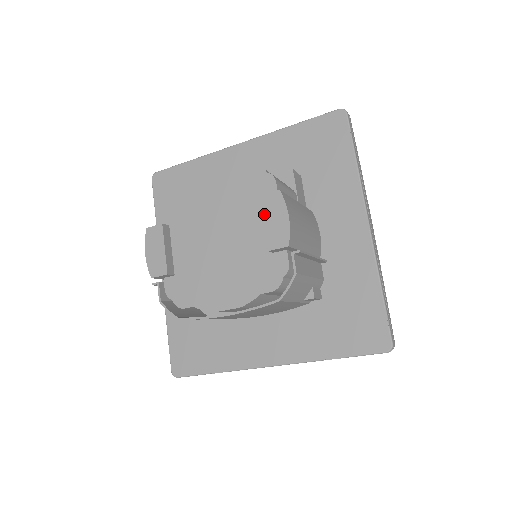
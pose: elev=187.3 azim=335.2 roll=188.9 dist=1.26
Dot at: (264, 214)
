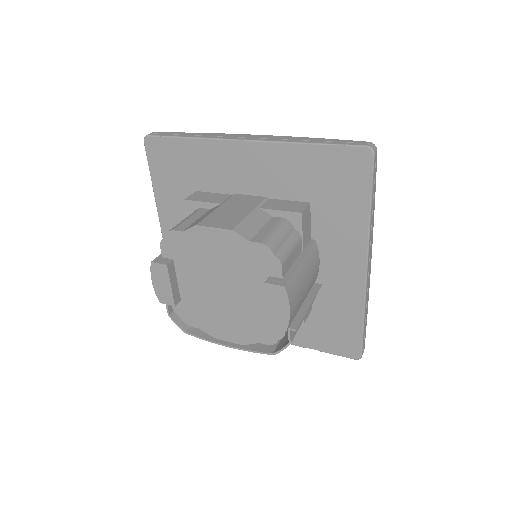
Dot at: (267, 299)
